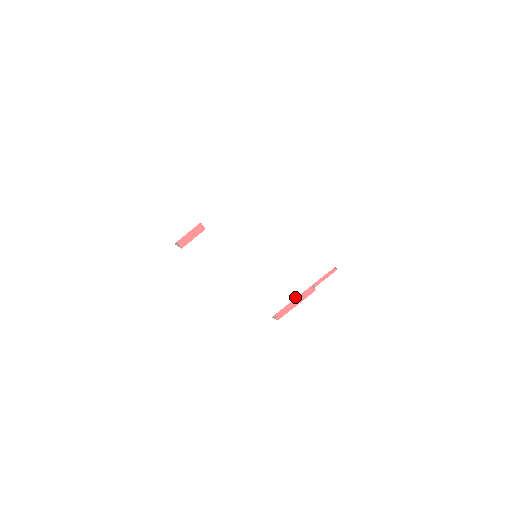
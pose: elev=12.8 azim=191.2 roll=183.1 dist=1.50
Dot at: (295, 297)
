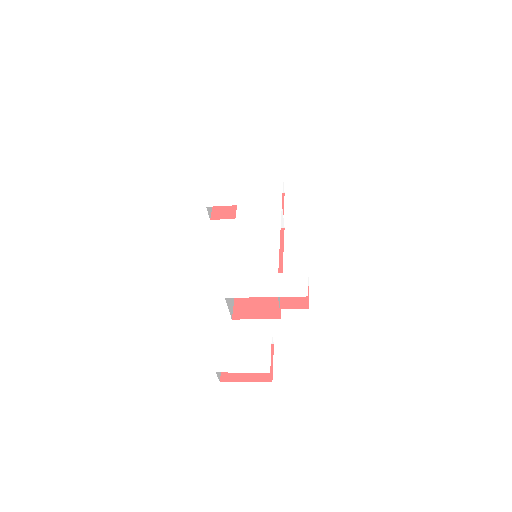
Dot at: (256, 296)
